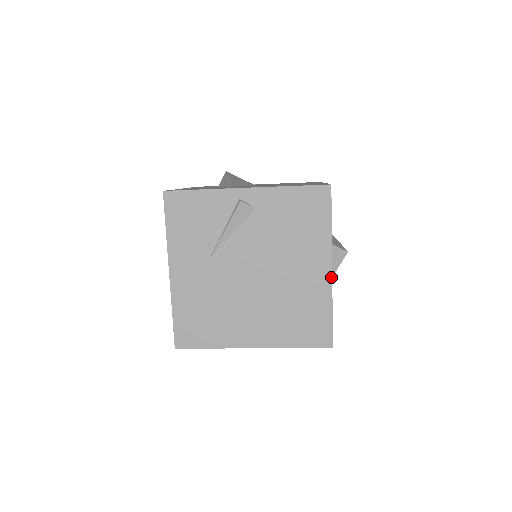
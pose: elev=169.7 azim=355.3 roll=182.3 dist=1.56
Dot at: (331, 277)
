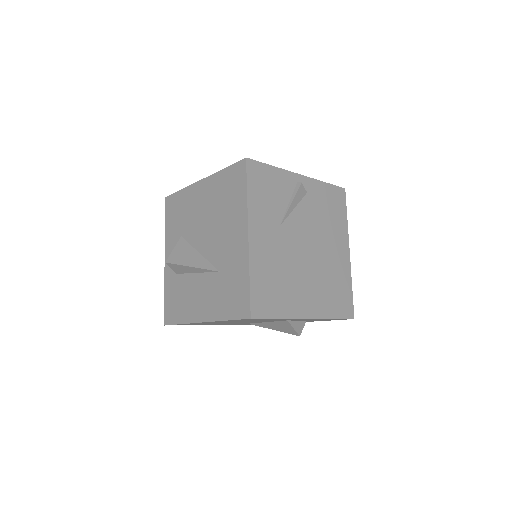
Dot at: occluded
